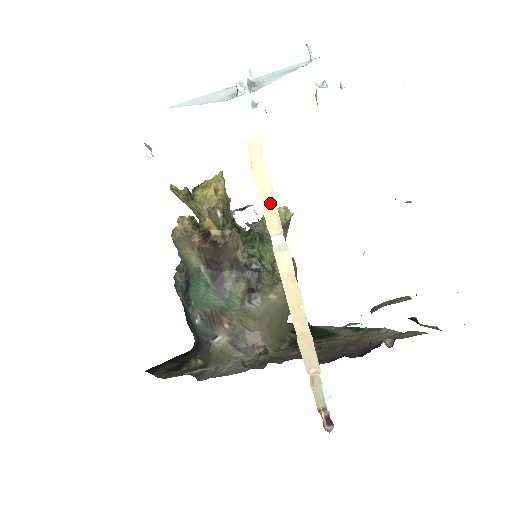
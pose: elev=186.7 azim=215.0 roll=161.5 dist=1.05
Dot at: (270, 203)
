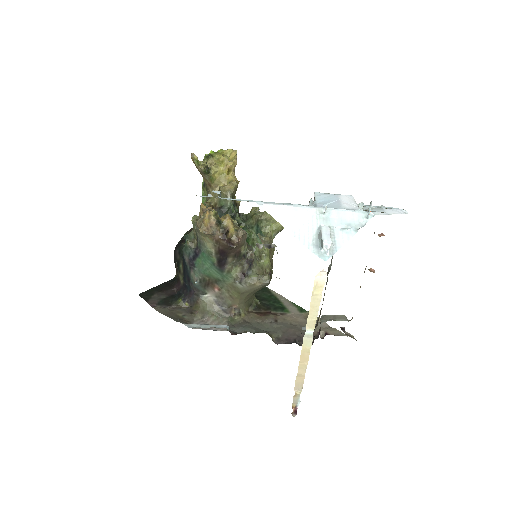
Dot at: (314, 315)
